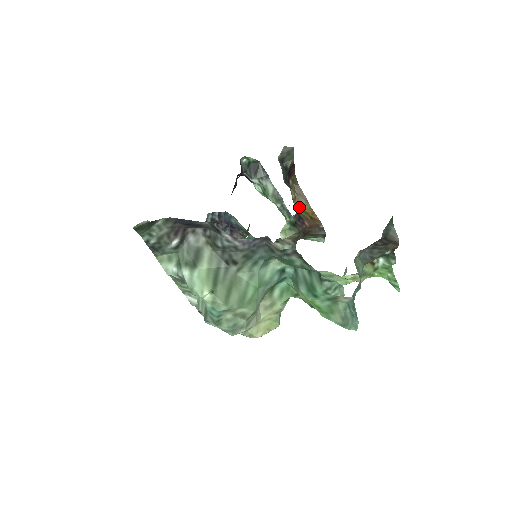
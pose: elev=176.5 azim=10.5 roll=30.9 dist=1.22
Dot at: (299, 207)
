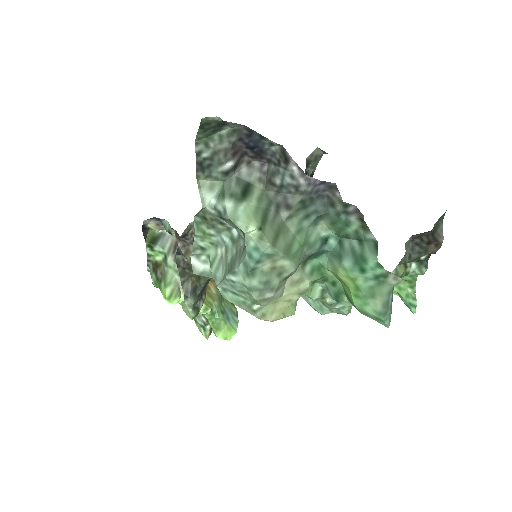
Dot at: occluded
